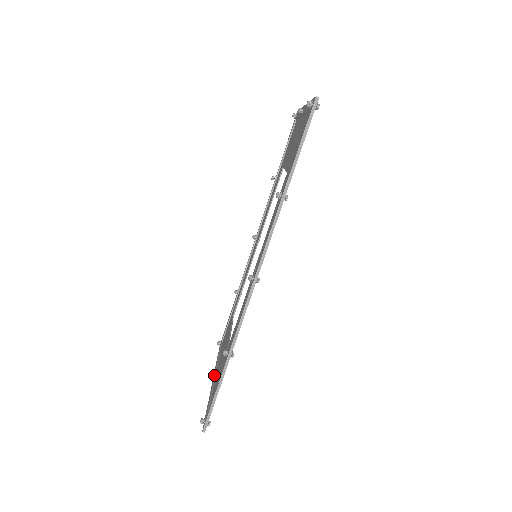
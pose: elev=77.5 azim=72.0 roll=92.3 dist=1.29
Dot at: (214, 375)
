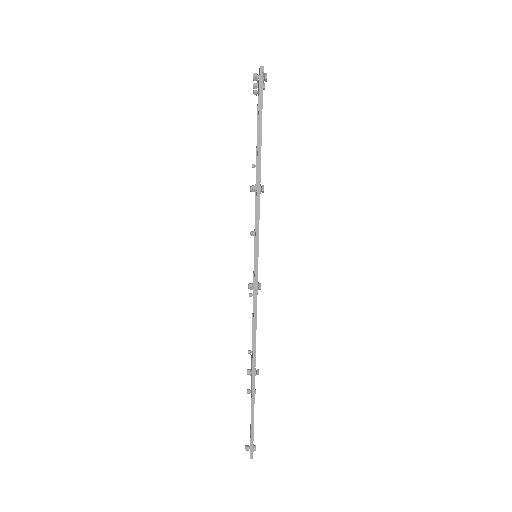
Dot at: (250, 390)
